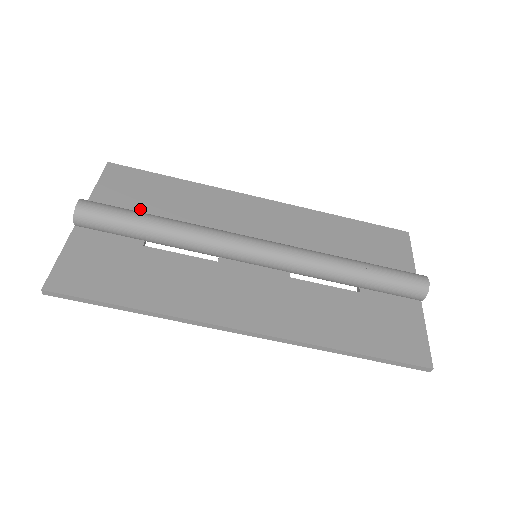
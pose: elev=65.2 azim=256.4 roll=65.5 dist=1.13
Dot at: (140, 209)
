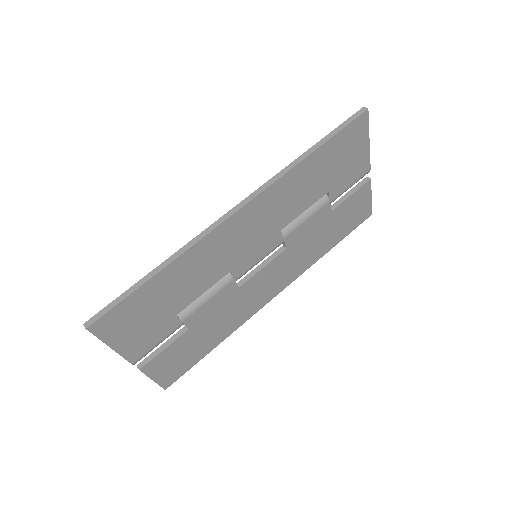
Dot at: occluded
